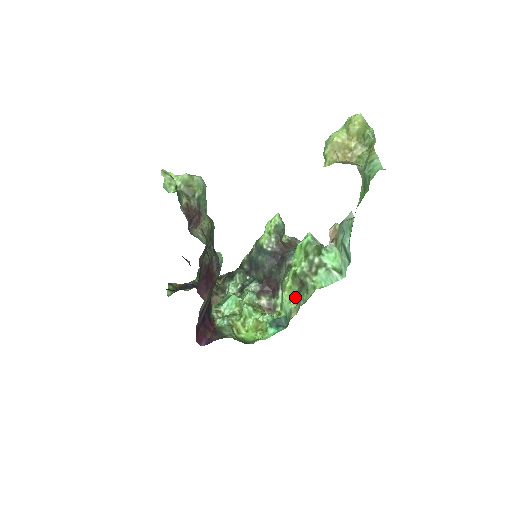
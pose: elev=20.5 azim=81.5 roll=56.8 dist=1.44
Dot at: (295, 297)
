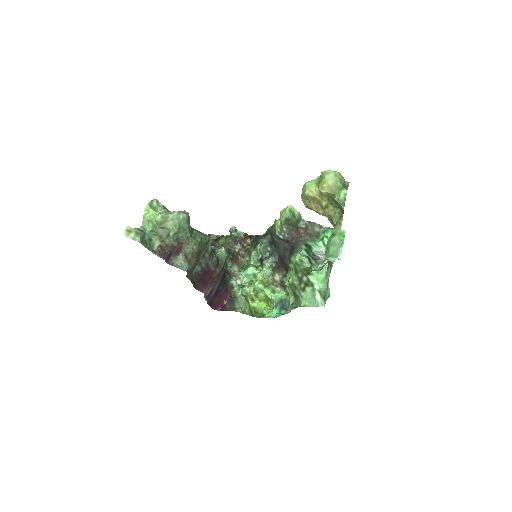
Dot at: (293, 294)
